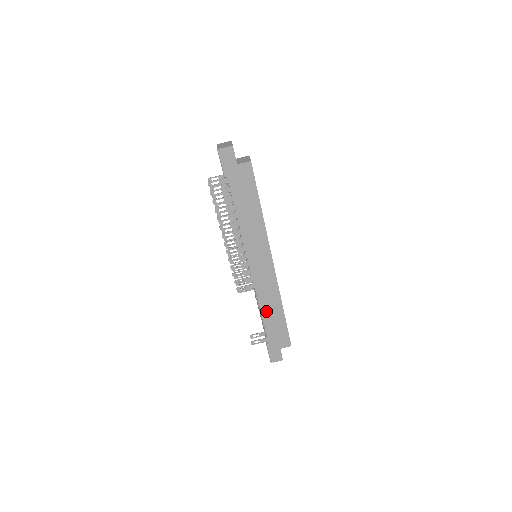
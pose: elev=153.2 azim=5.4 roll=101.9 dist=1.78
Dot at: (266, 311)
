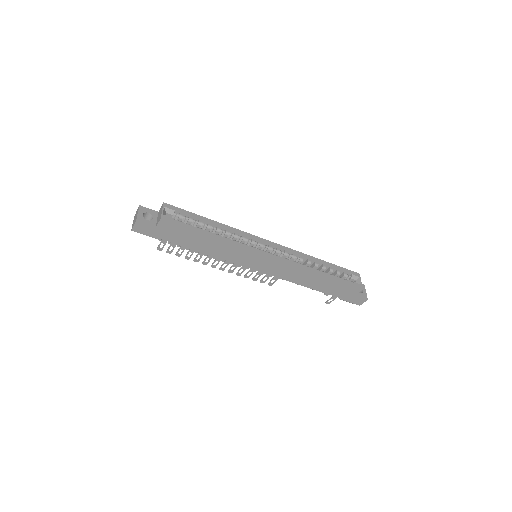
Dot at: (309, 284)
